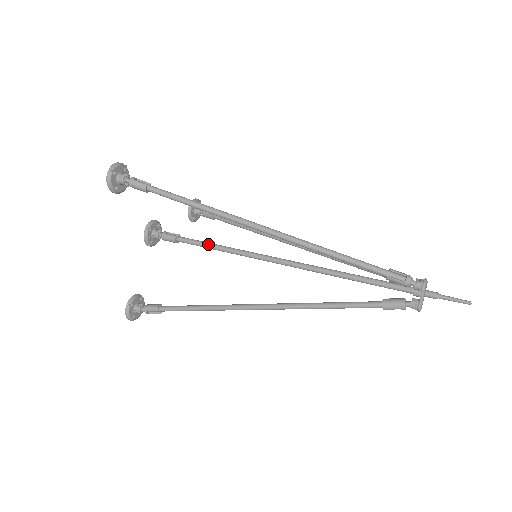
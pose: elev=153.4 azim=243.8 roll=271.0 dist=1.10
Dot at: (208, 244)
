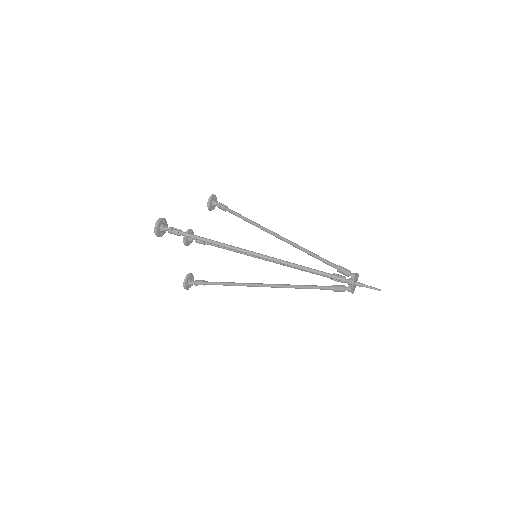
Dot at: (225, 248)
